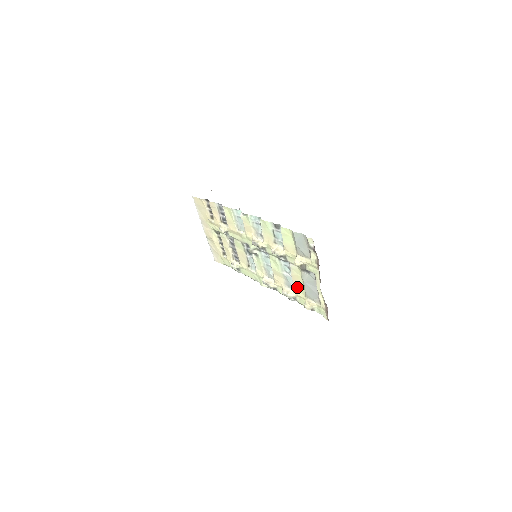
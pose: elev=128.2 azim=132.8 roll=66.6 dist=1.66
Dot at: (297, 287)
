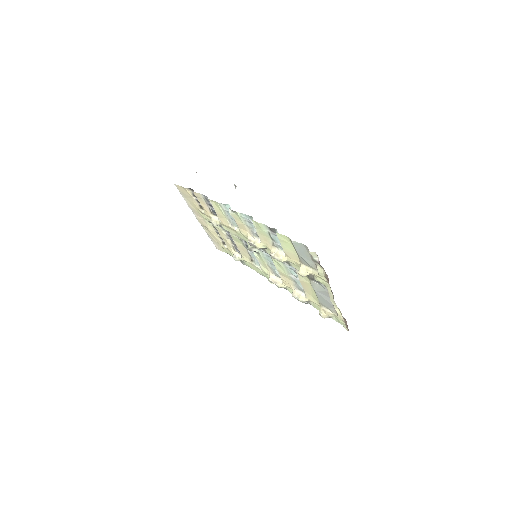
Dot at: (308, 293)
